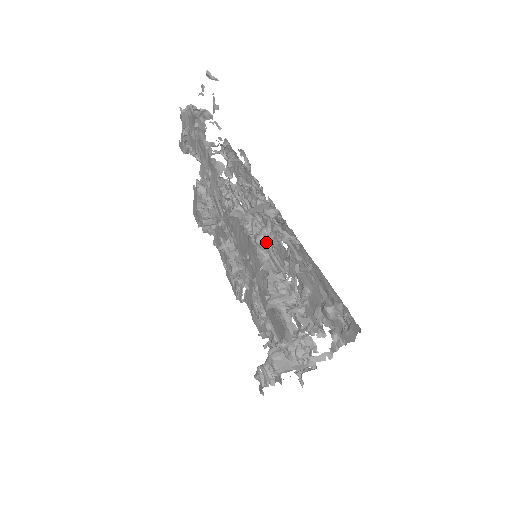
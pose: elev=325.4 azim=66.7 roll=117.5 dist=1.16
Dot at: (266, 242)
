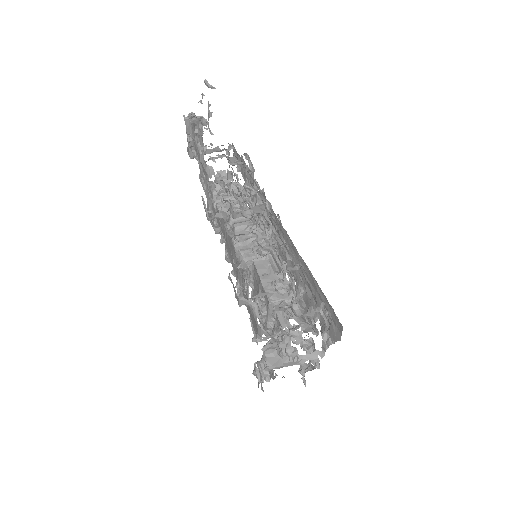
Dot at: (267, 243)
